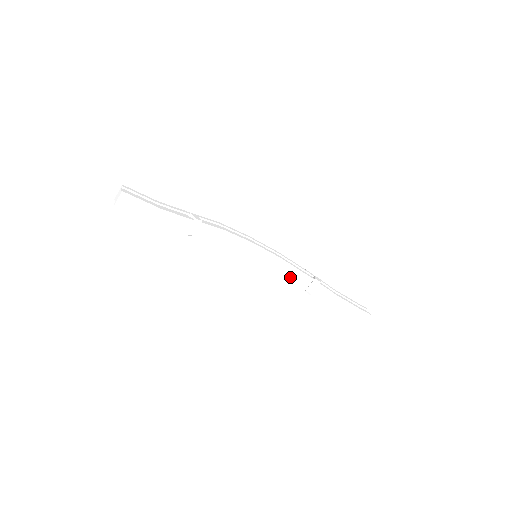
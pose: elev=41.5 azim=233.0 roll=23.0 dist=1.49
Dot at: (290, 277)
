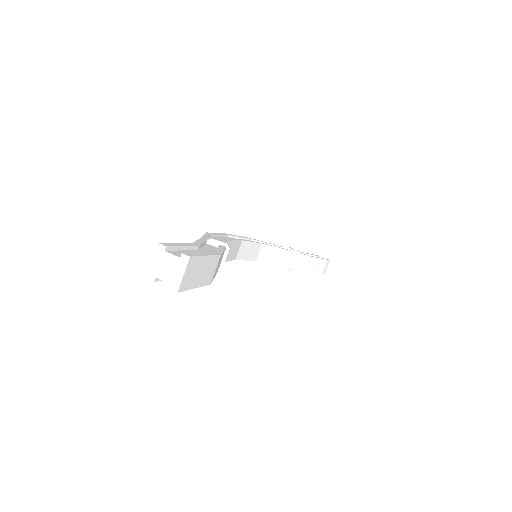
Dot at: (272, 261)
